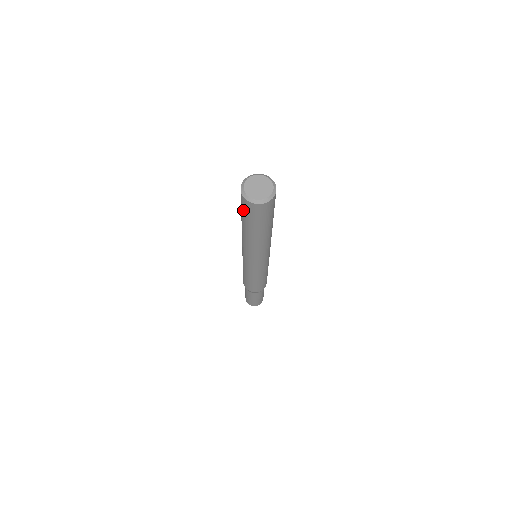
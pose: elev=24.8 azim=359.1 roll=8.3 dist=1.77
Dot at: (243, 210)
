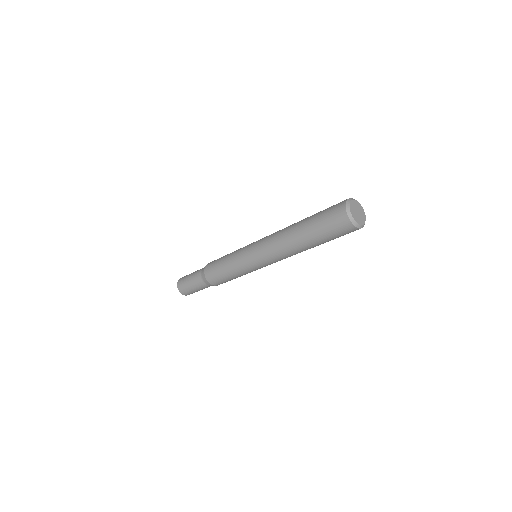
Dot at: (330, 228)
